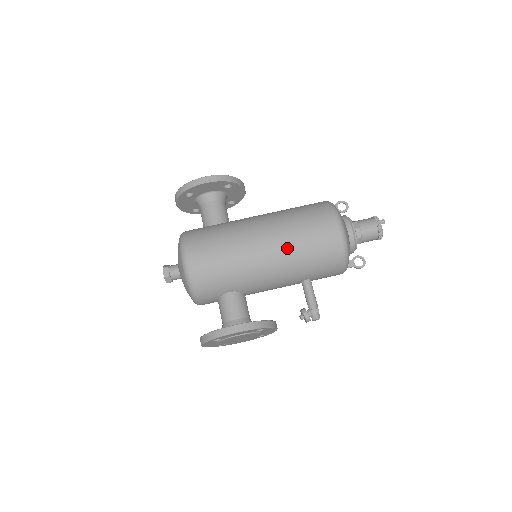
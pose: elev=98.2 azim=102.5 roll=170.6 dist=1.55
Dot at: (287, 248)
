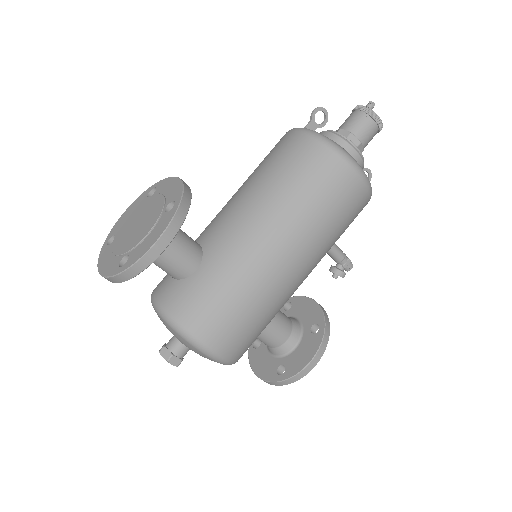
Dot at: (319, 249)
